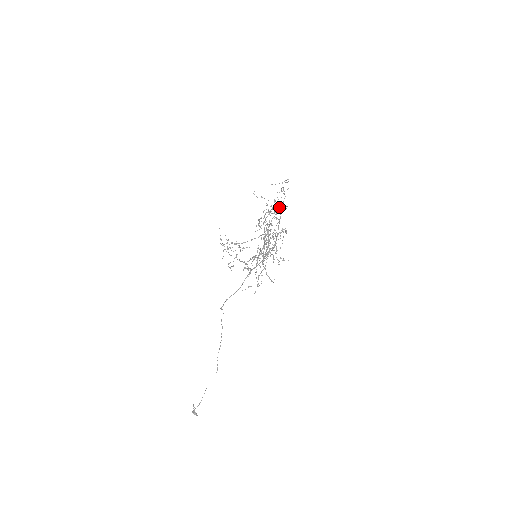
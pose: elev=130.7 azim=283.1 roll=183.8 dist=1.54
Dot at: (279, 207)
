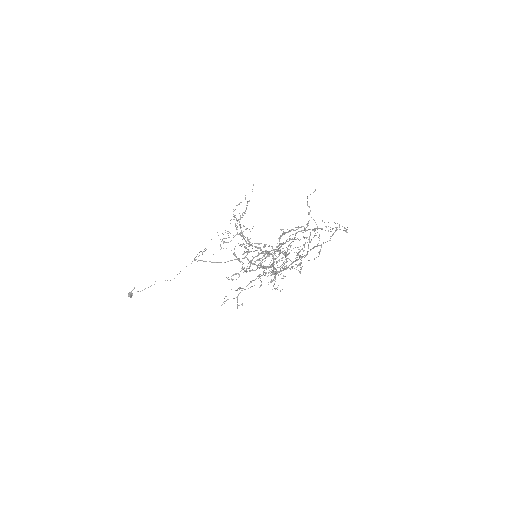
Dot at: occluded
